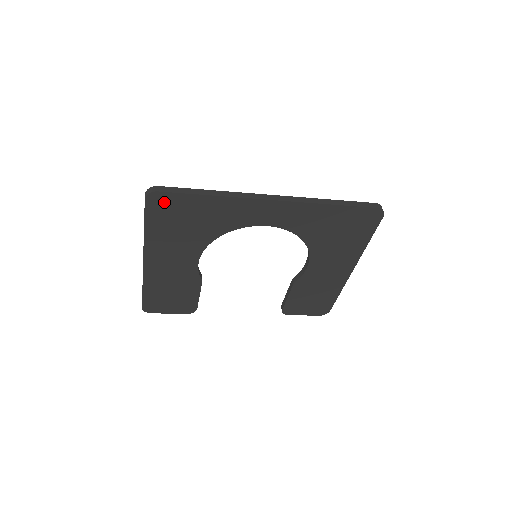
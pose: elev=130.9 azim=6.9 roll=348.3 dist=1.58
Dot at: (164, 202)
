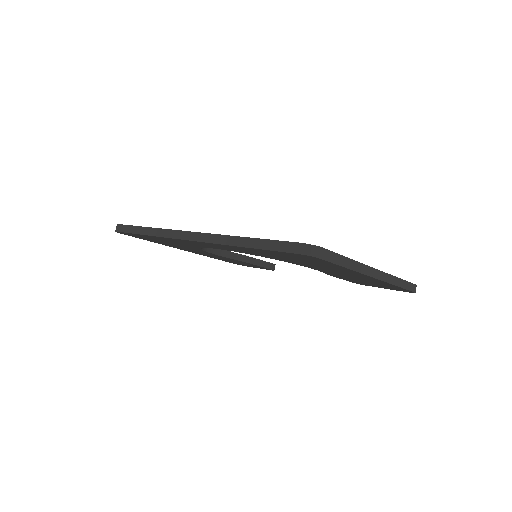
Dot at: (131, 235)
